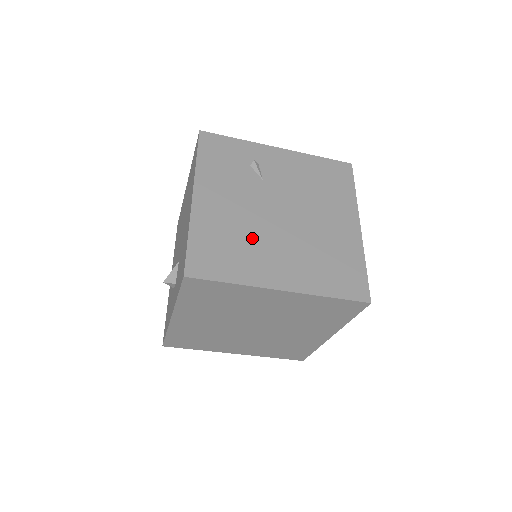
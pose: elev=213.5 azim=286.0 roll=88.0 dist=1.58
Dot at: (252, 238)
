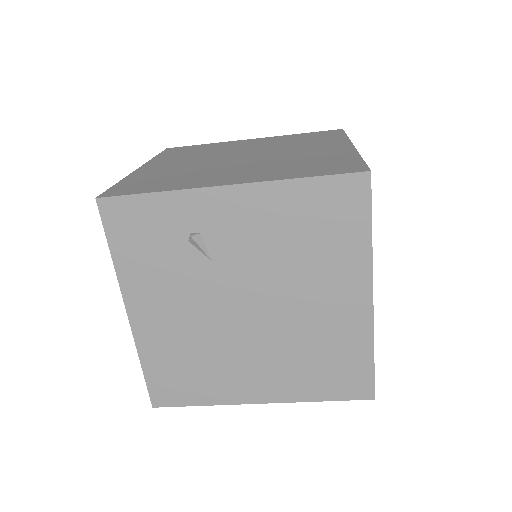
Dot at: (214, 352)
